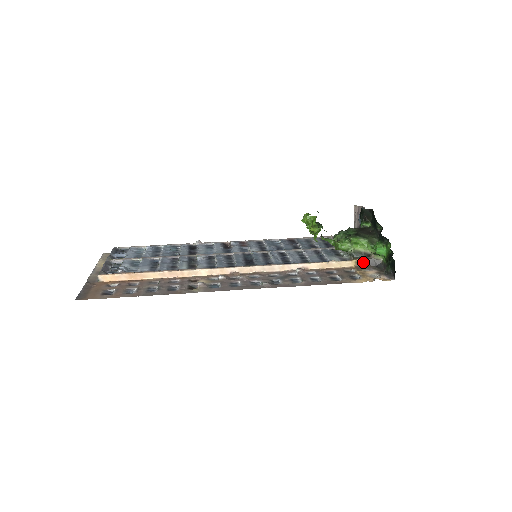
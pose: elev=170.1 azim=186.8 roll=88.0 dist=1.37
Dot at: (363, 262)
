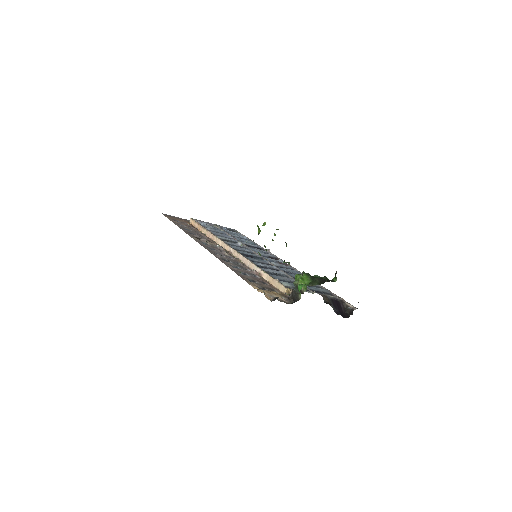
Dot at: (291, 294)
